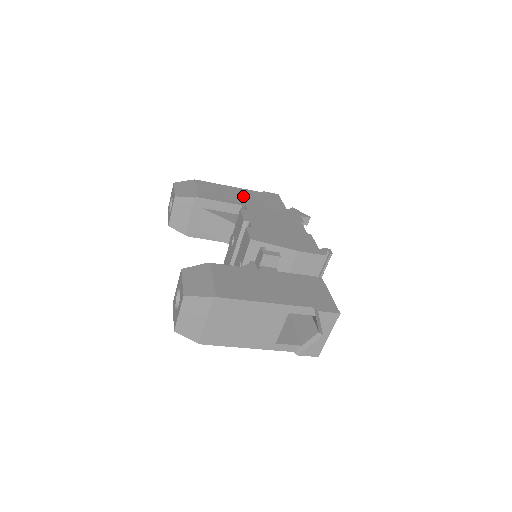
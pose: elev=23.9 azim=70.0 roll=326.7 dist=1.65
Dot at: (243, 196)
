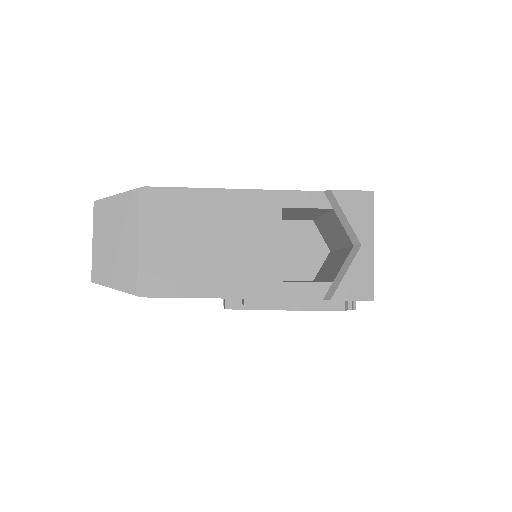
Dot at: occluded
